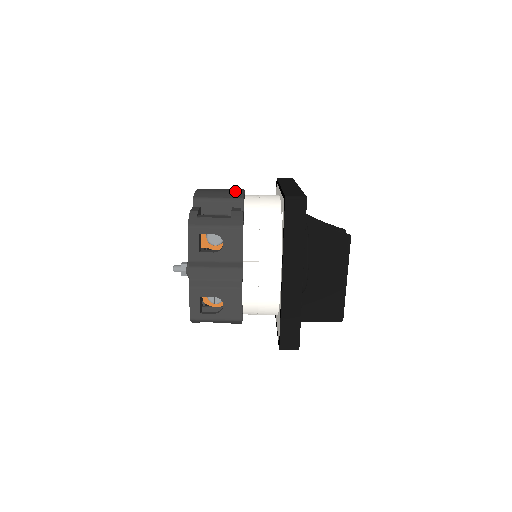
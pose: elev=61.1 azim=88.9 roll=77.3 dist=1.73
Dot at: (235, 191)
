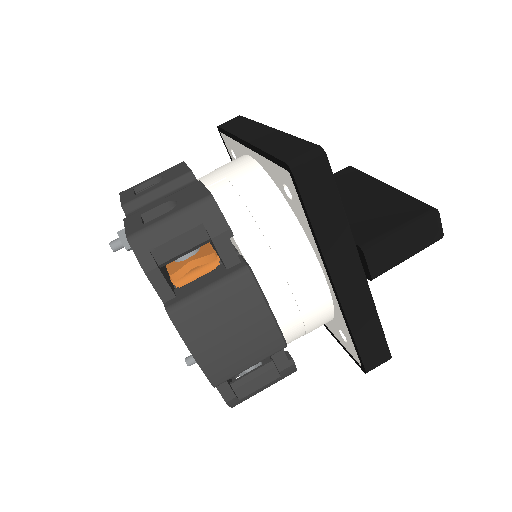
Dot at: occluded
